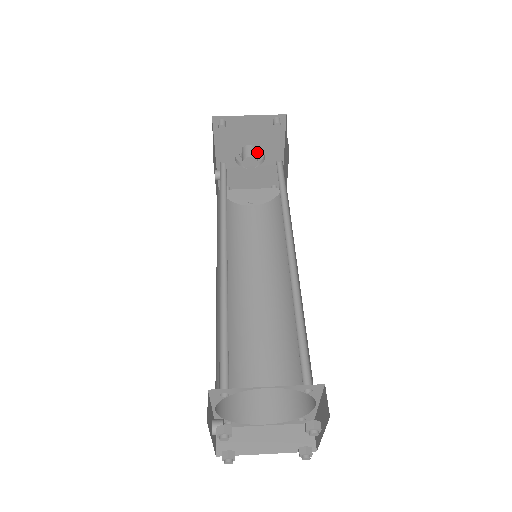
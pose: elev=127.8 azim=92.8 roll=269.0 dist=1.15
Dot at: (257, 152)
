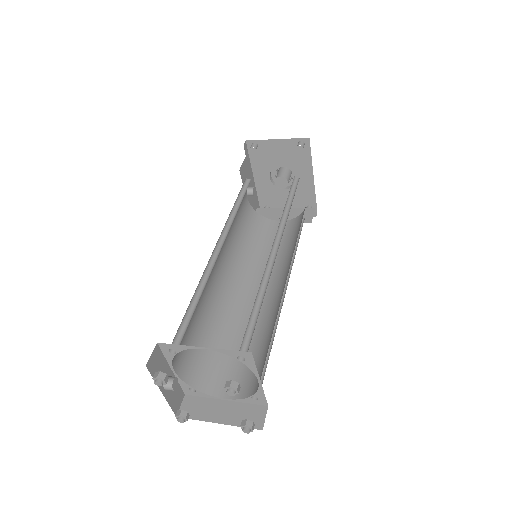
Dot at: occluded
